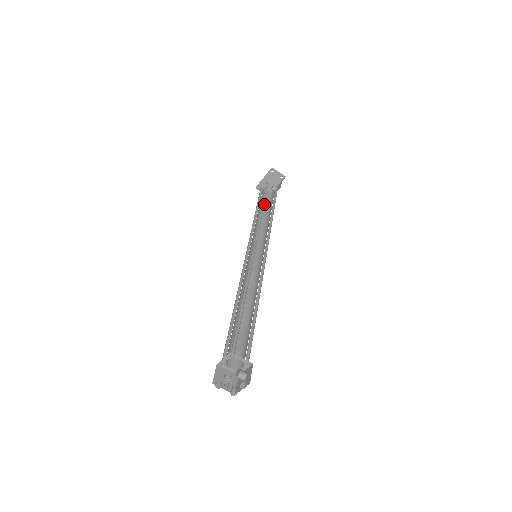
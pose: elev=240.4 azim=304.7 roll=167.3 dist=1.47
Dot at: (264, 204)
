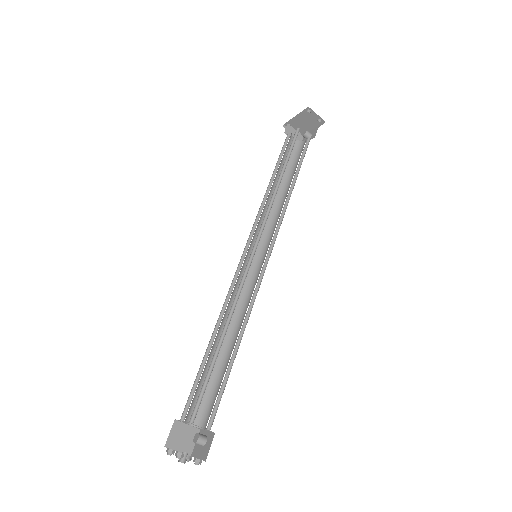
Dot at: occluded
